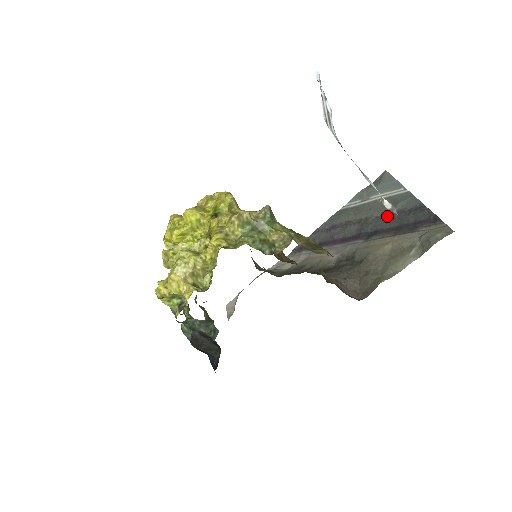
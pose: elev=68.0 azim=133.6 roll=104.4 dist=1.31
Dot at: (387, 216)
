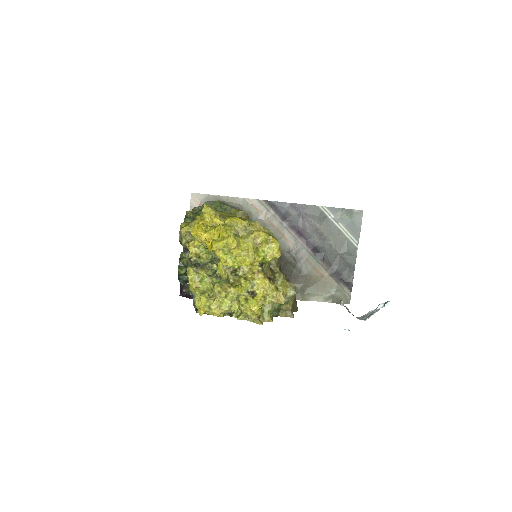
Dot at: (335, 252)
